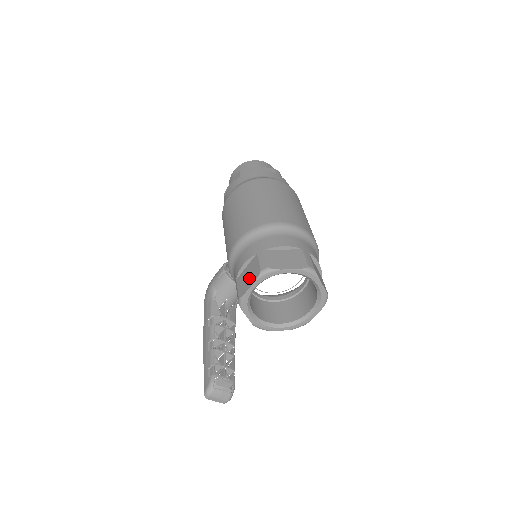
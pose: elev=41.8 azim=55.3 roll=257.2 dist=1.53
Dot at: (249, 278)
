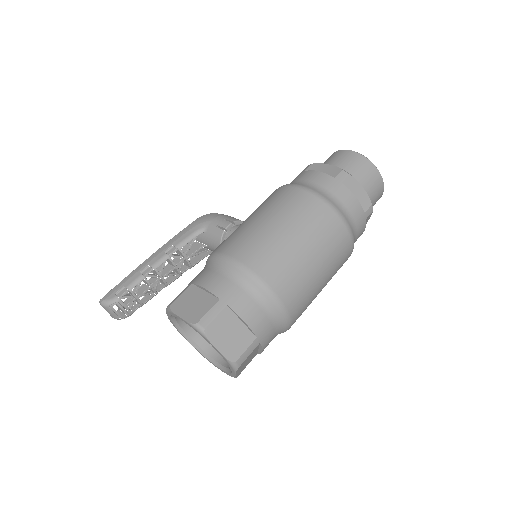
Dot at: (190, 308)
